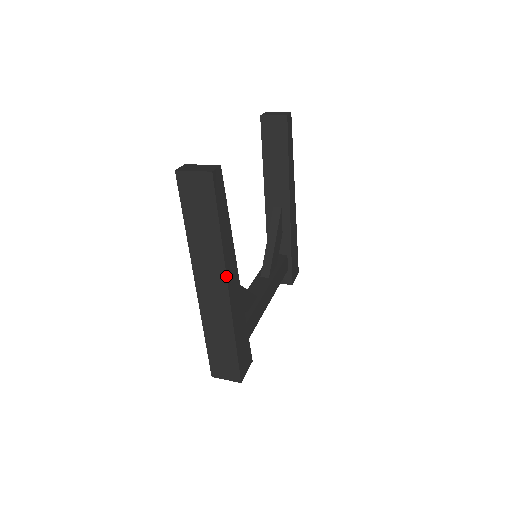
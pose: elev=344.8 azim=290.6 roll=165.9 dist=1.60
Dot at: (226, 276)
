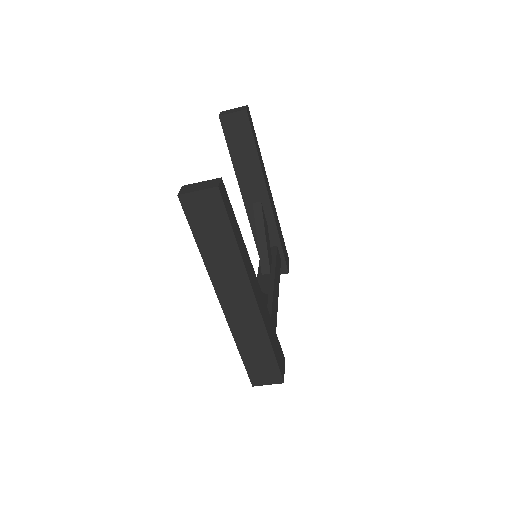
Dot at: (251, 285)
